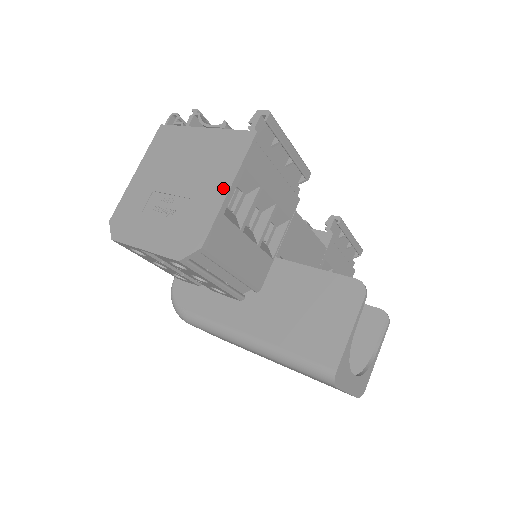
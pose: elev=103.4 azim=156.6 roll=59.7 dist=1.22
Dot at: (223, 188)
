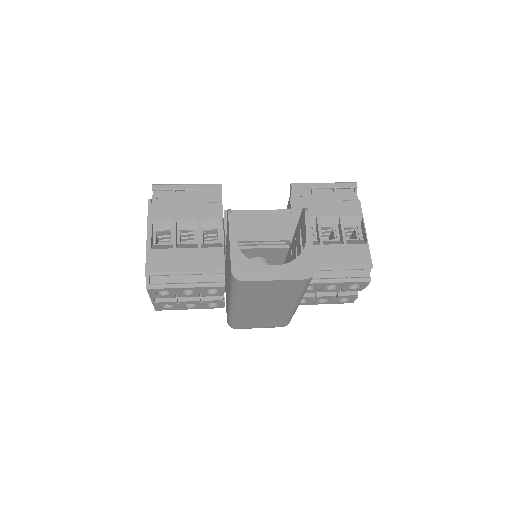
Dot at: (147, 238)
